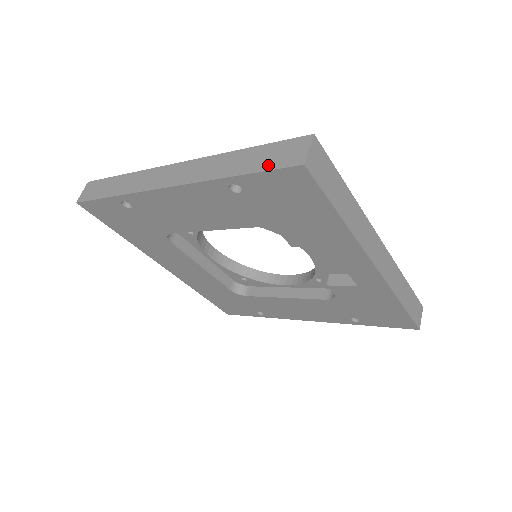
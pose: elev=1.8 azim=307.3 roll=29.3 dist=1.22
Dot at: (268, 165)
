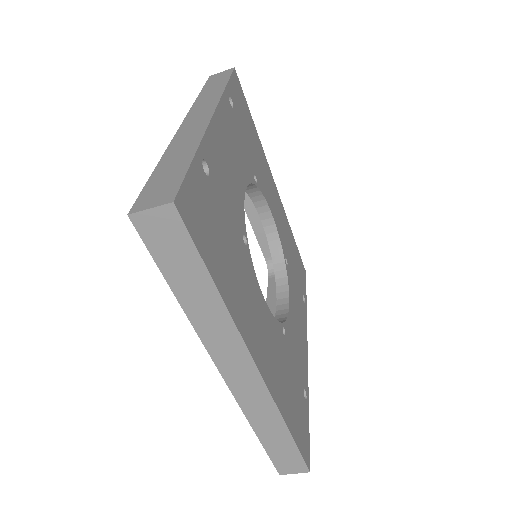
Dot at: (151, 185)
